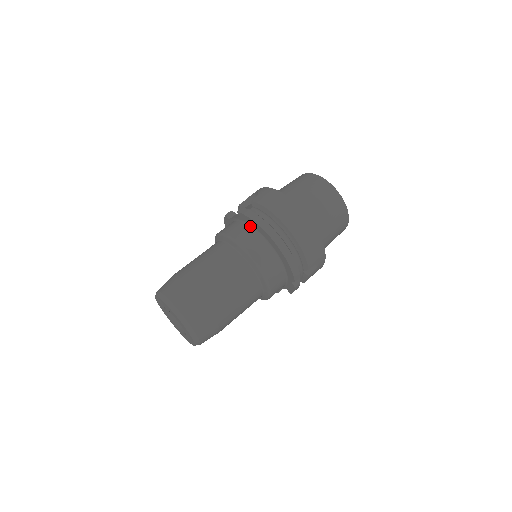
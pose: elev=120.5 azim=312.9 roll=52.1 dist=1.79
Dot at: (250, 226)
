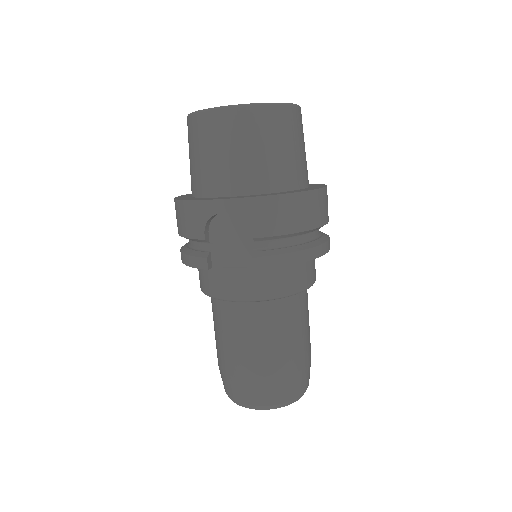
Dot at: occluded
